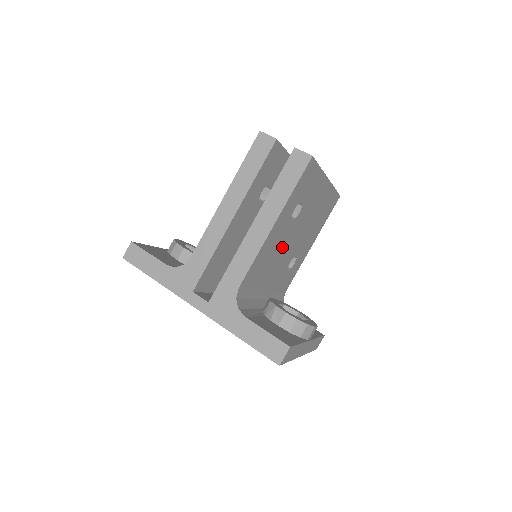
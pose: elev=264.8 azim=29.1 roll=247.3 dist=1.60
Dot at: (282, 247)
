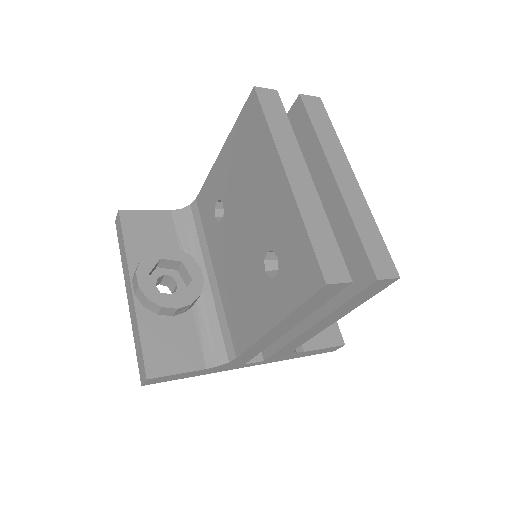
Dot at: occluded
